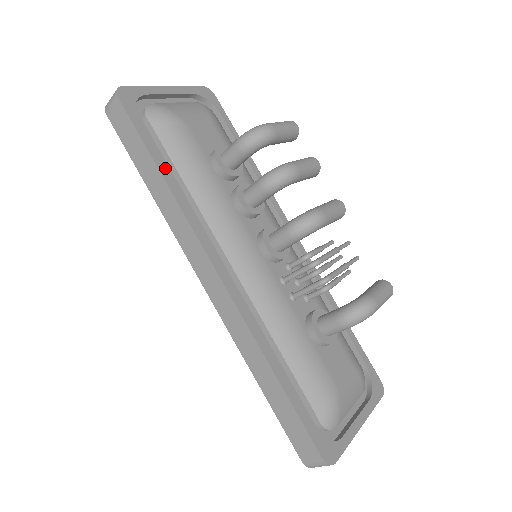
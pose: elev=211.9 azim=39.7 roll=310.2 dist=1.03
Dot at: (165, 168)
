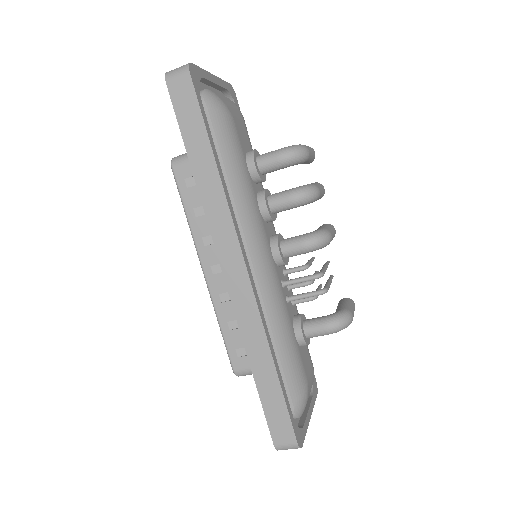
Dot at: (217, 156)
